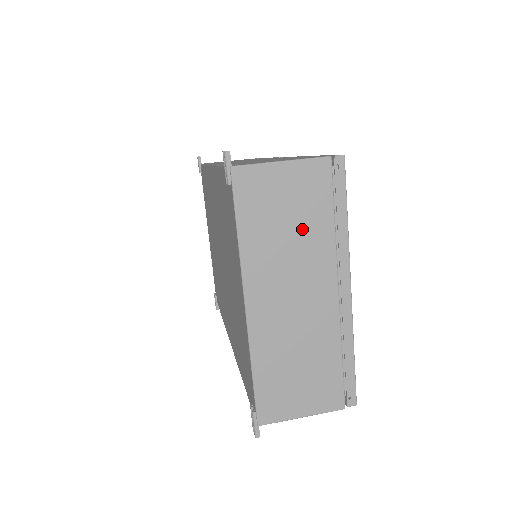
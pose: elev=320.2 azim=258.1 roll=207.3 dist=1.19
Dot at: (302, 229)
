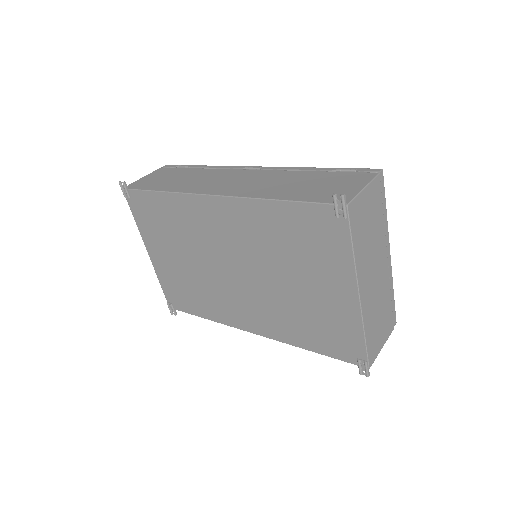
Dot at: (374, 229)
